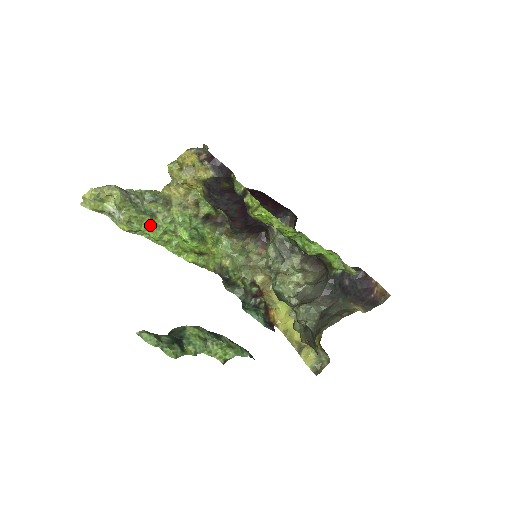
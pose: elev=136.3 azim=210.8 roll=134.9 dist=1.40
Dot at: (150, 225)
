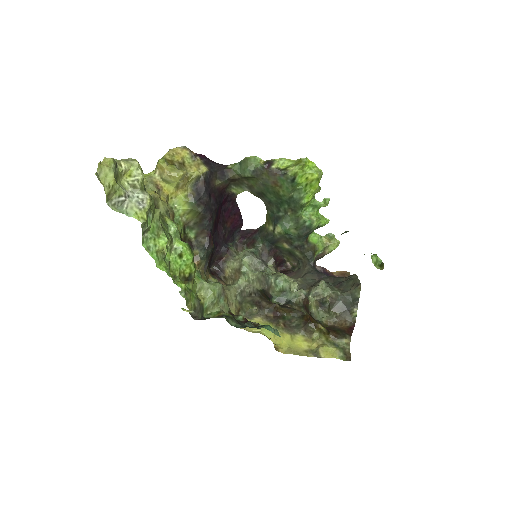
Dot at: (158, 224)
